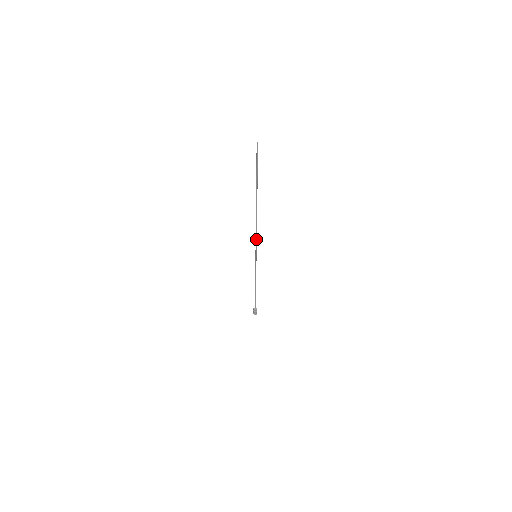
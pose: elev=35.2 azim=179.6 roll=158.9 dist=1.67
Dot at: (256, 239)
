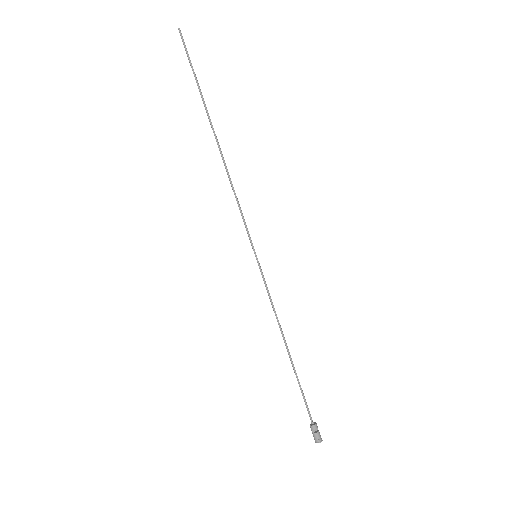
Dot at: (241, 212)
